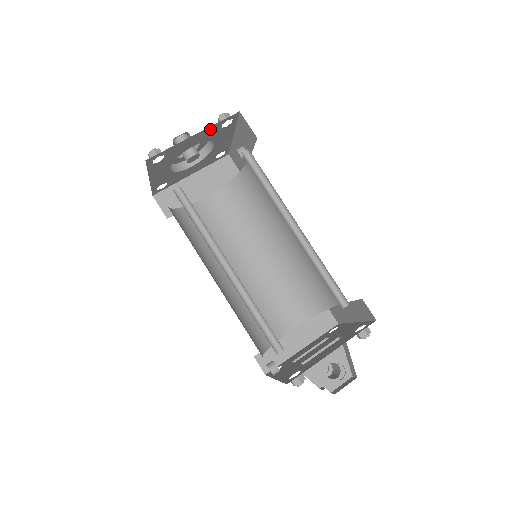
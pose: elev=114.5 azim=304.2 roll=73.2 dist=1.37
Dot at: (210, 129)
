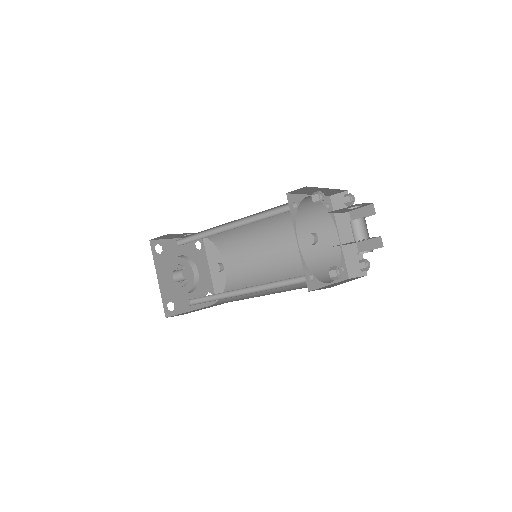
Dot at: occluded
